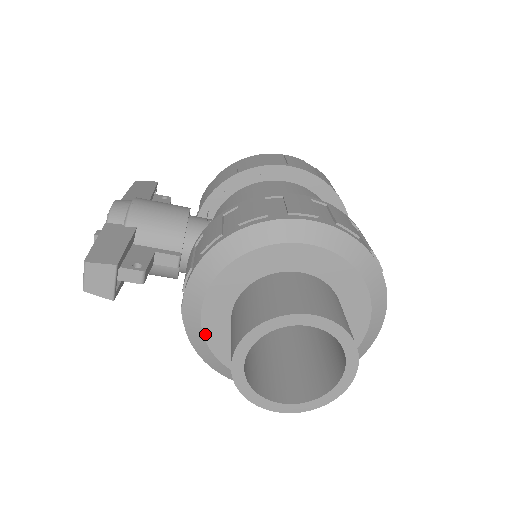
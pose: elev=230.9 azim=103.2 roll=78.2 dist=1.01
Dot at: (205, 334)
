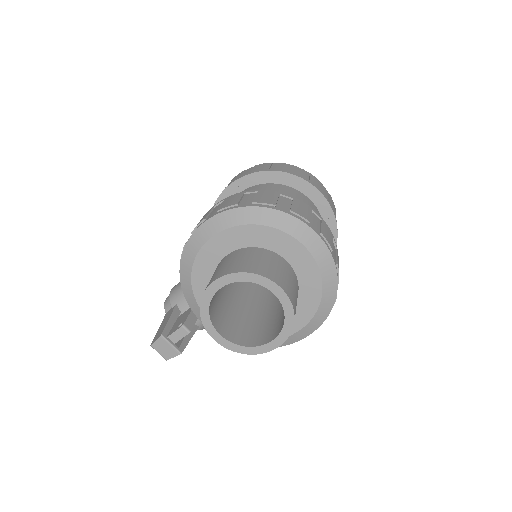
Dot at: occluded
